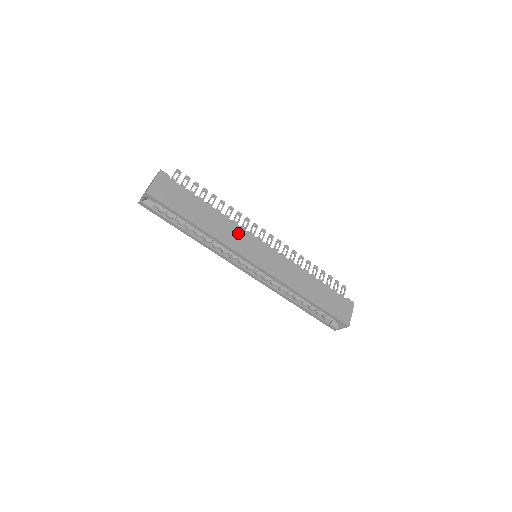
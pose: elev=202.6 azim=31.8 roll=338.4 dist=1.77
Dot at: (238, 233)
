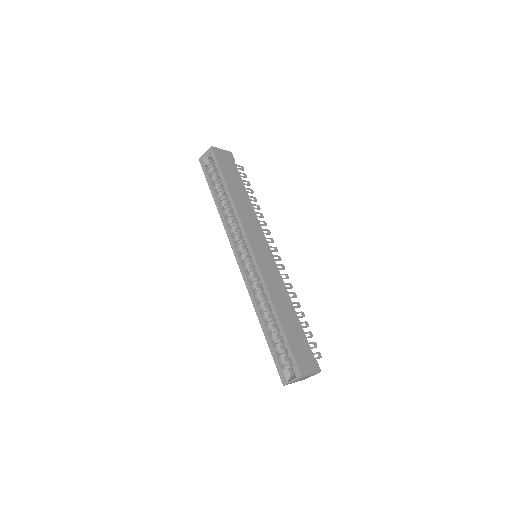
Dot at: (255, 224)
